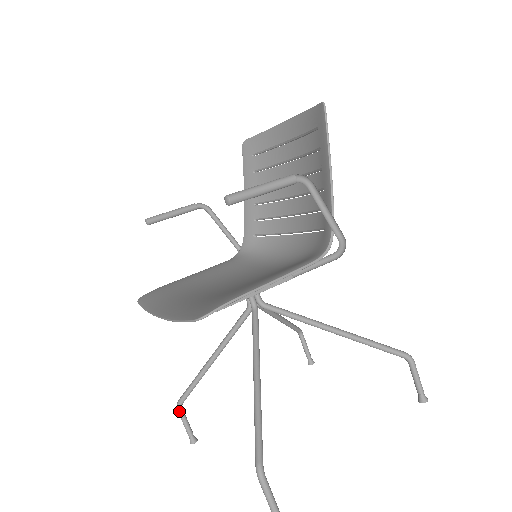
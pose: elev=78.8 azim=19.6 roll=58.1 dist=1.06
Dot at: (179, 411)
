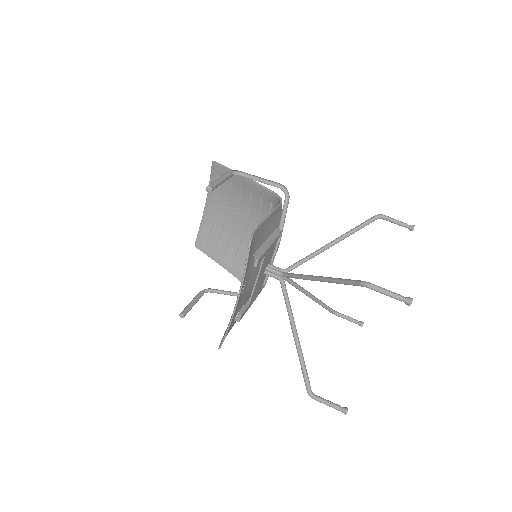
Dot at: (315, 397)
